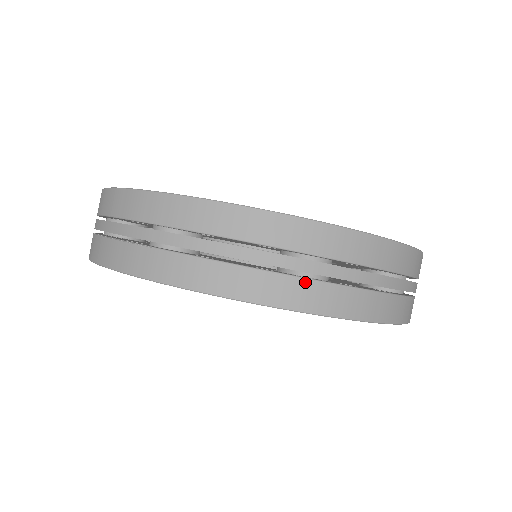
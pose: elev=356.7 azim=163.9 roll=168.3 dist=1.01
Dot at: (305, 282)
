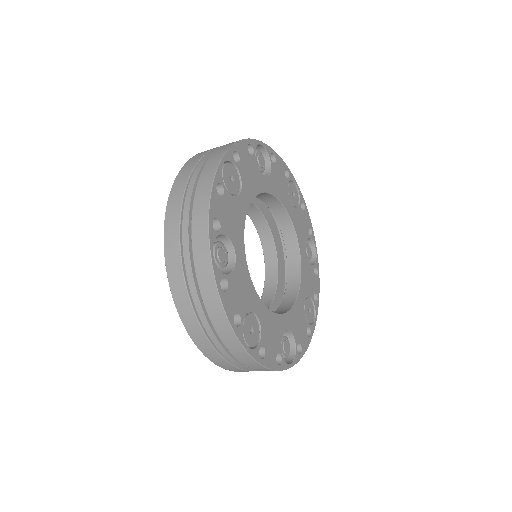
Dot at: (212, 347)
